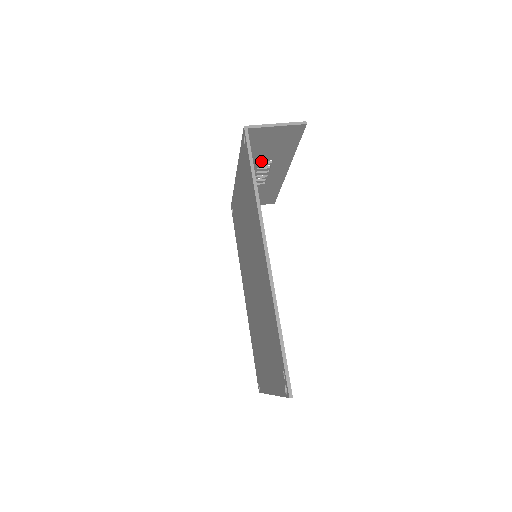
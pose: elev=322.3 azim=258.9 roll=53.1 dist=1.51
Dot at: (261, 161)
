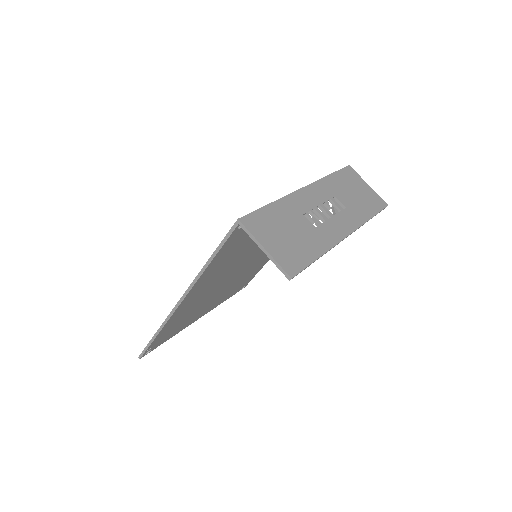
Dot at: (308, 216)
